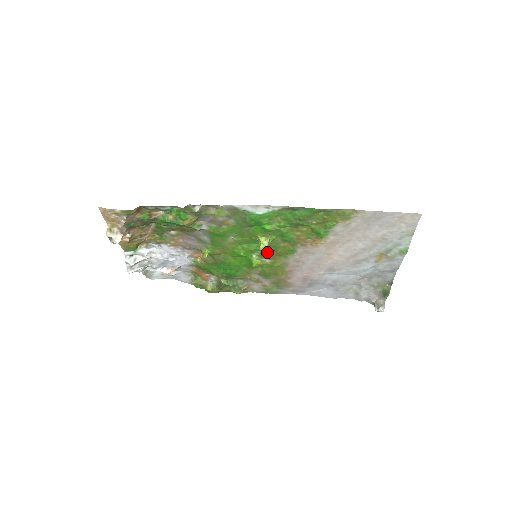
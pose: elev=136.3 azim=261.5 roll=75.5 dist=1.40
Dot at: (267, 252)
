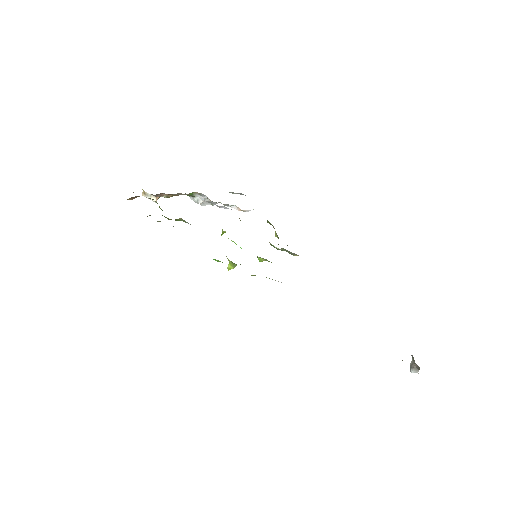
Dot at: occluded
